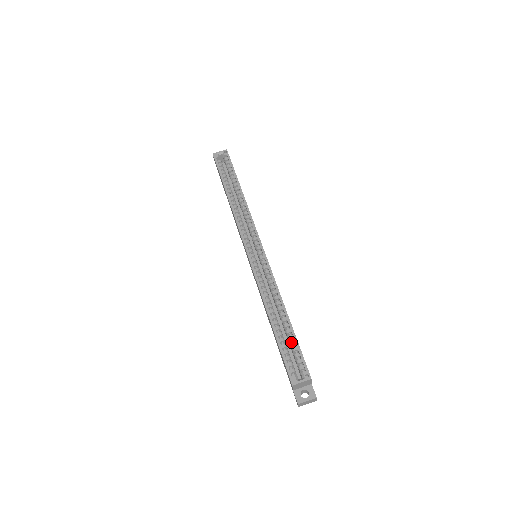
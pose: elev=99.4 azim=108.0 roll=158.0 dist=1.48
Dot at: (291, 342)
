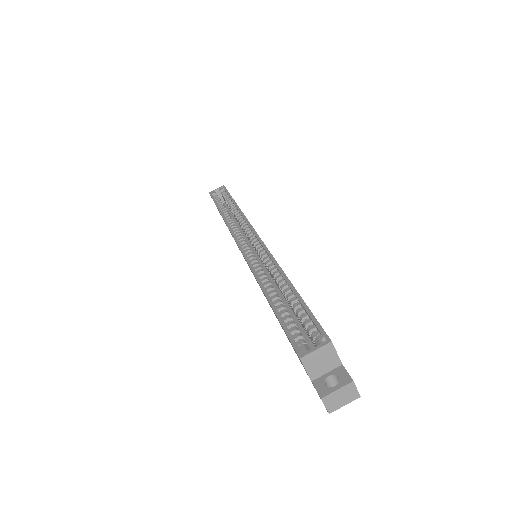
Dot at: (297, 310)
